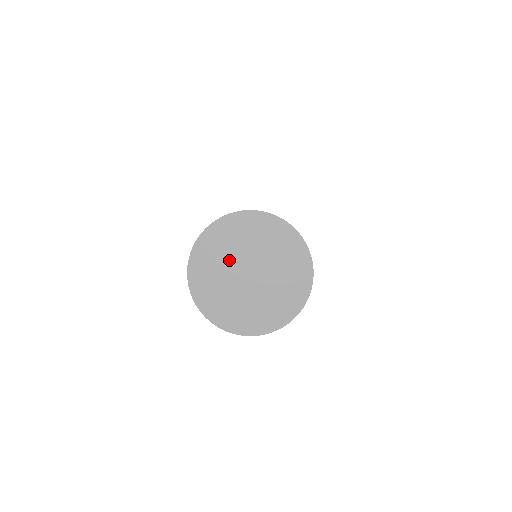
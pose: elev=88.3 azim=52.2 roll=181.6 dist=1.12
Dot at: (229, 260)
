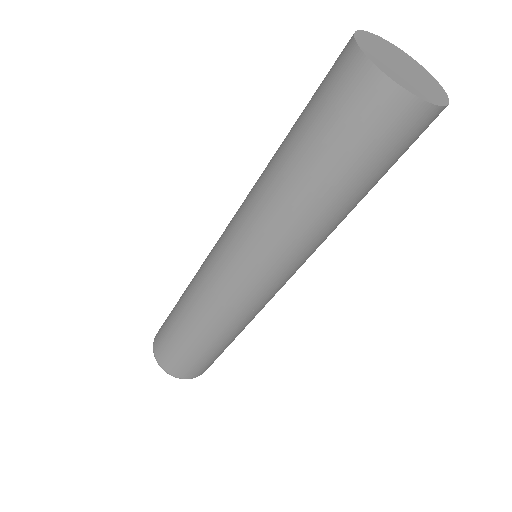
Dot at: (396, 56)
